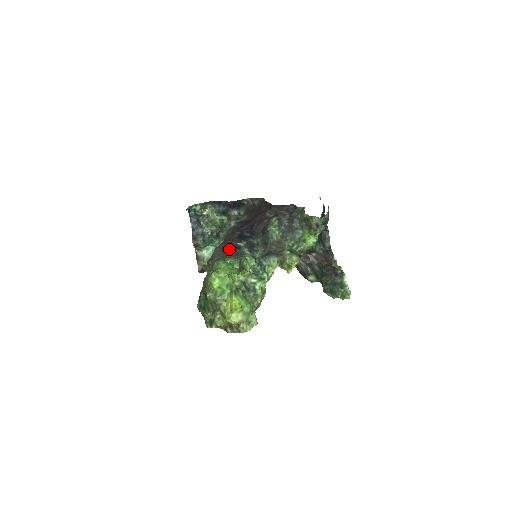
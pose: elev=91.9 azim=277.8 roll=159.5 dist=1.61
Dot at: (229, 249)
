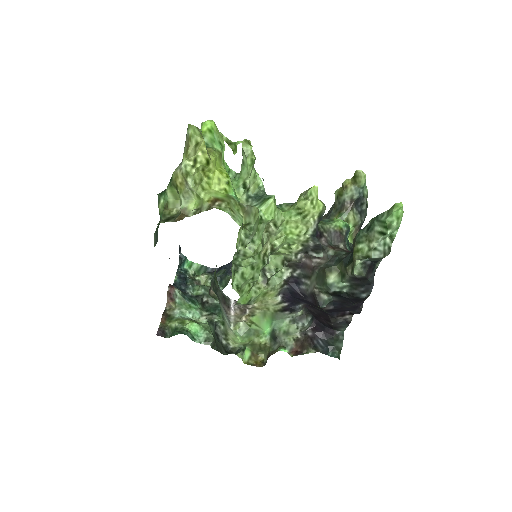
Dot at: occluded
